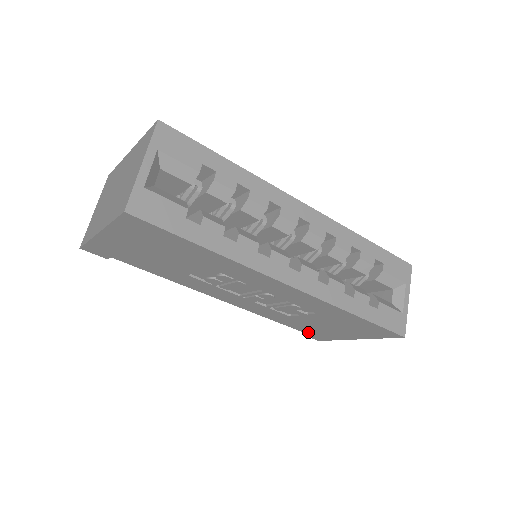
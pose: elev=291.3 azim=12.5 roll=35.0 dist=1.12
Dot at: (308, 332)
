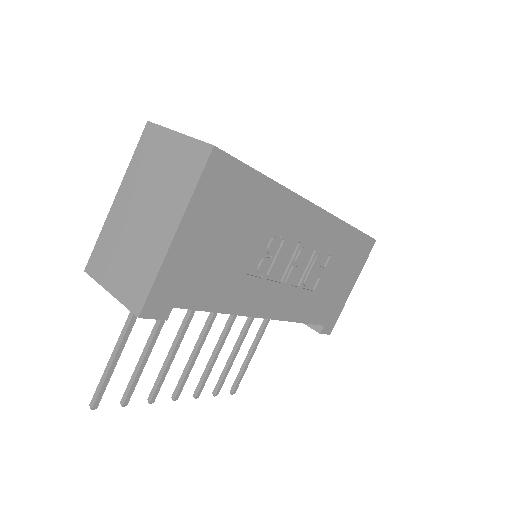
Dot at: (324, 320)
